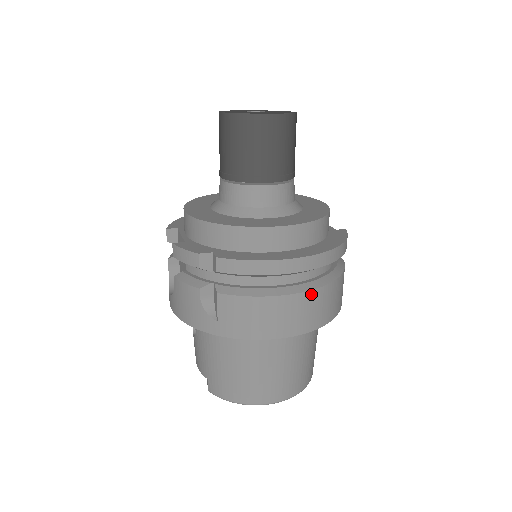
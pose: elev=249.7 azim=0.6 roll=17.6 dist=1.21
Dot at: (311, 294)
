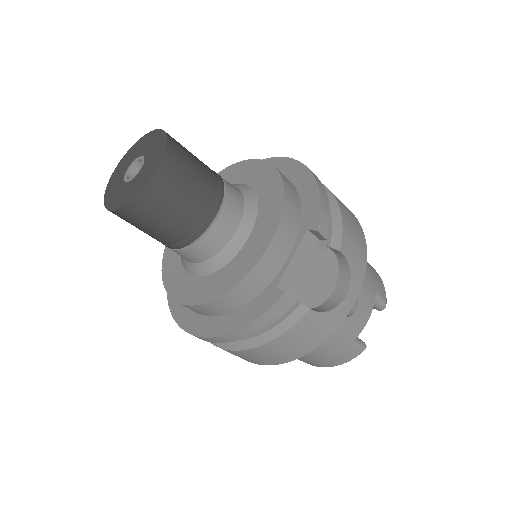
Dot at: (230, 351)
